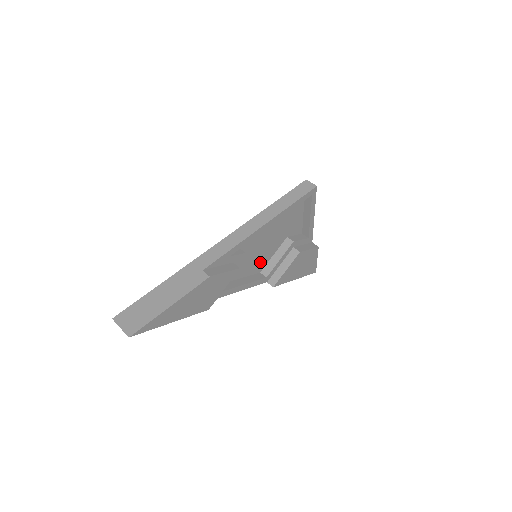
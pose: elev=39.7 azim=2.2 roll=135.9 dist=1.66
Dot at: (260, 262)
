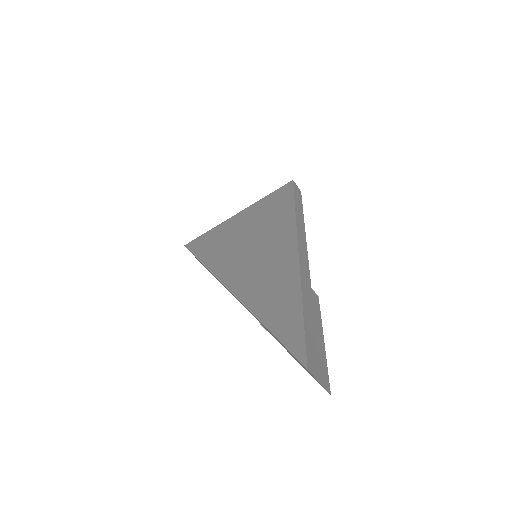
Dot at: occluded
